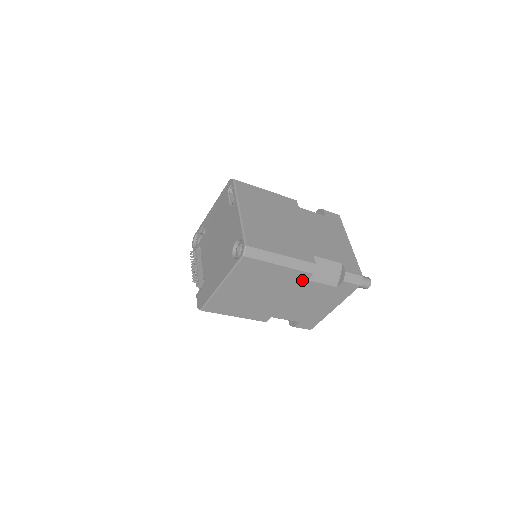
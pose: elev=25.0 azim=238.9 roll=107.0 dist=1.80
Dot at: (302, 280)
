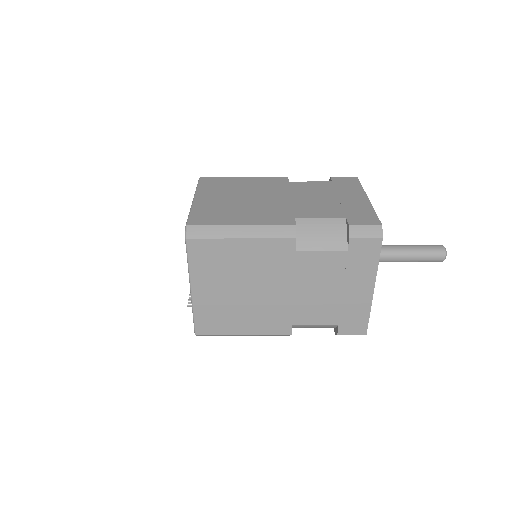
Dot at: (289, 253)
